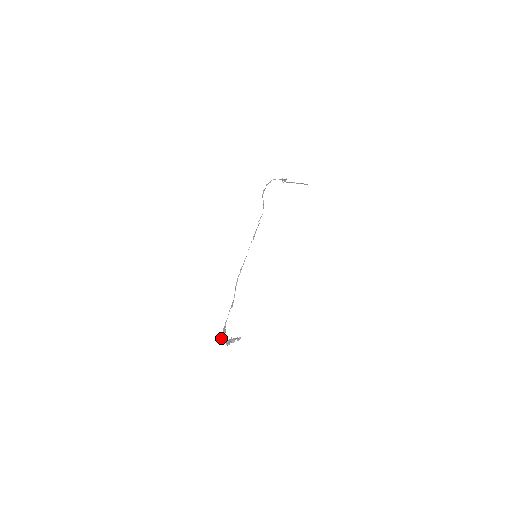
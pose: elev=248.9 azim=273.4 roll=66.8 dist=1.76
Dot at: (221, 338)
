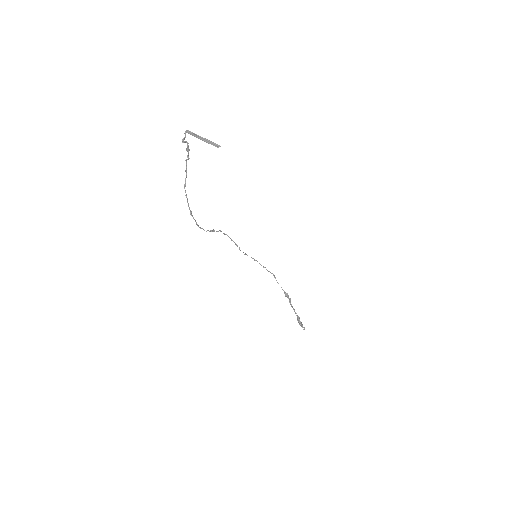
Dot at: occluded
